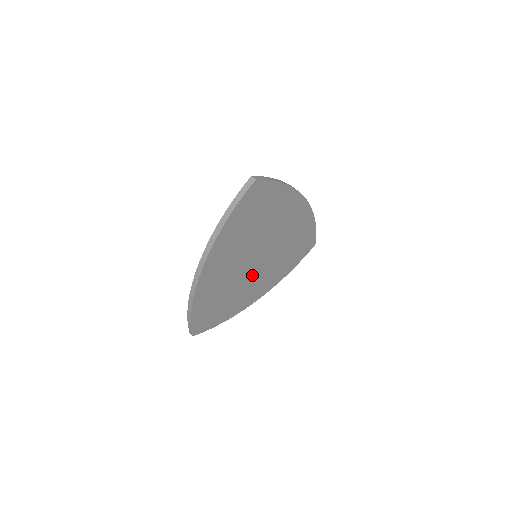
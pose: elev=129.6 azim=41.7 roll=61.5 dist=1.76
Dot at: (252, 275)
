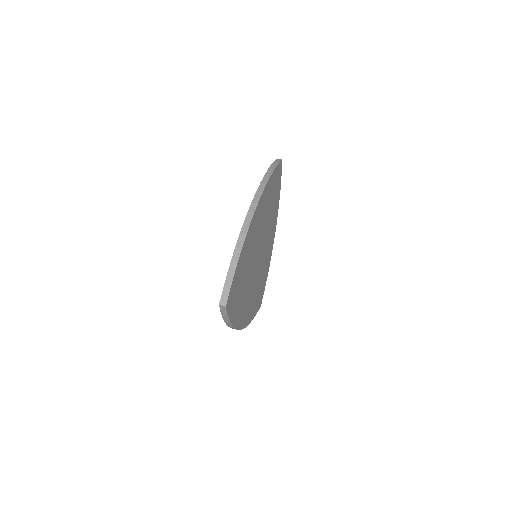
Dot at: (252, 277)
